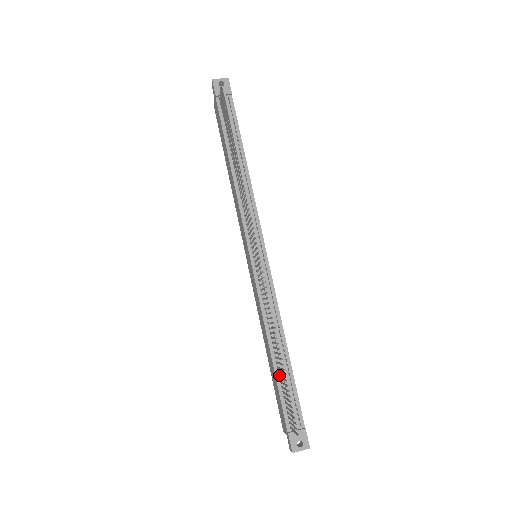
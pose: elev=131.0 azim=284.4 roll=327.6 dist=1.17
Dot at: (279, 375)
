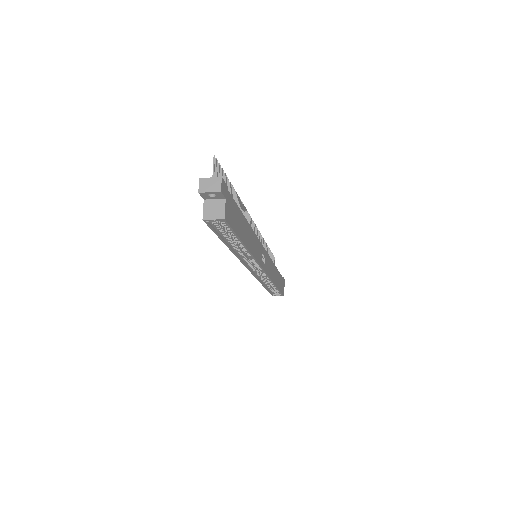
Dot at: occluded
